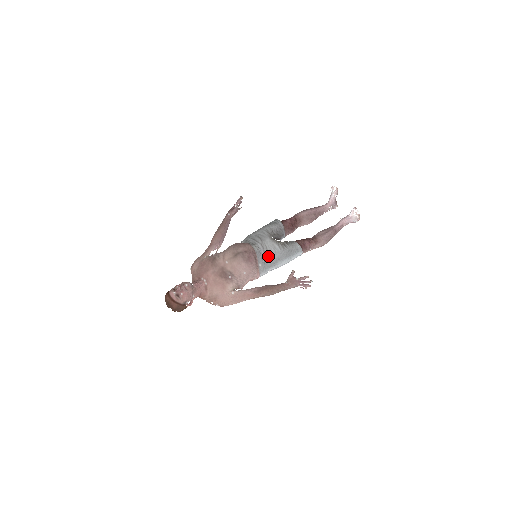
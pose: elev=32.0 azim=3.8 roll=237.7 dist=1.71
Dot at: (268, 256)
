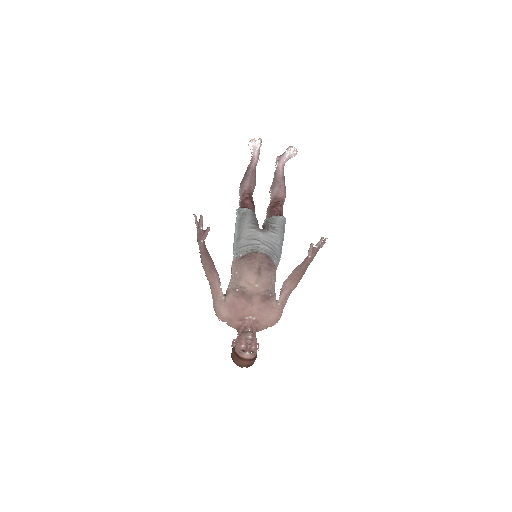
Dot at: (274, 248)
